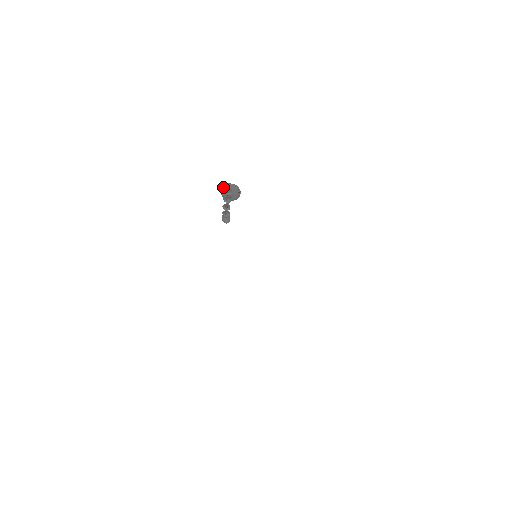
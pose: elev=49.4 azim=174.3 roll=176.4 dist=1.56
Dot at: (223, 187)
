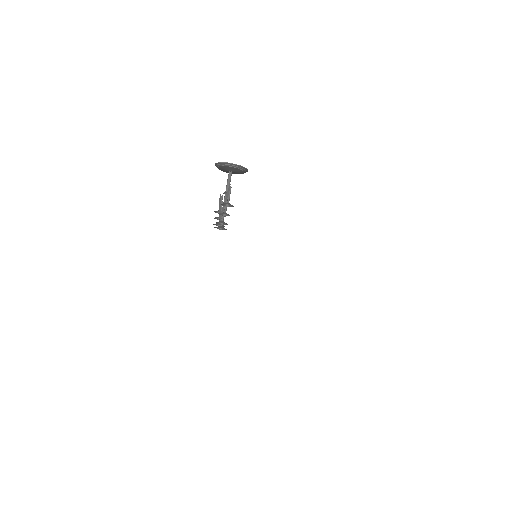
Dot at: (220, 164)
